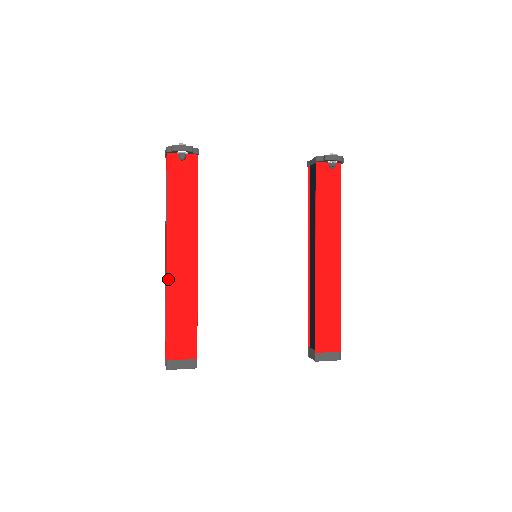
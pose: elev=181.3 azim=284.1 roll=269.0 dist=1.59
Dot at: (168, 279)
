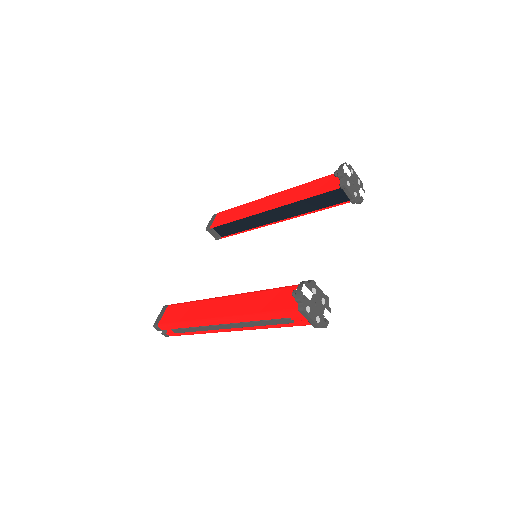
Dot at: occluded
